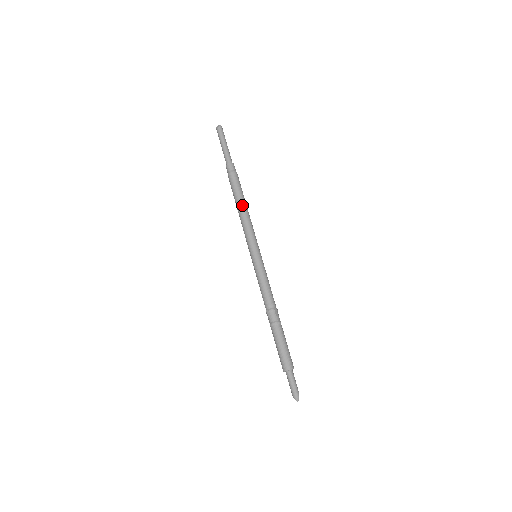
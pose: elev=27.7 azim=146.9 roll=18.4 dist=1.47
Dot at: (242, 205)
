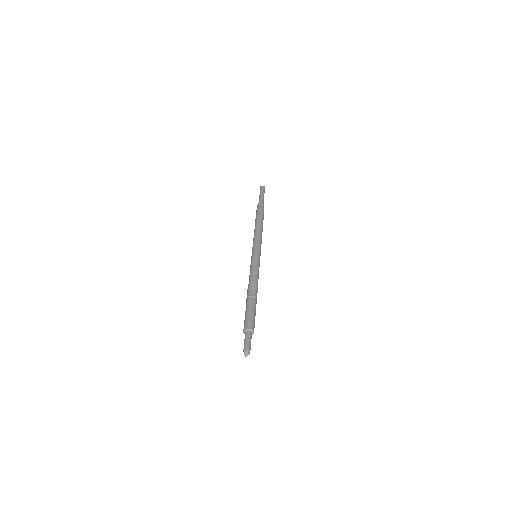
Dot at: (260, 225)
